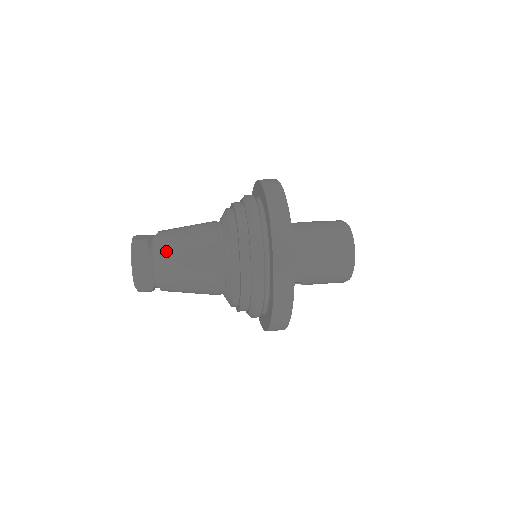
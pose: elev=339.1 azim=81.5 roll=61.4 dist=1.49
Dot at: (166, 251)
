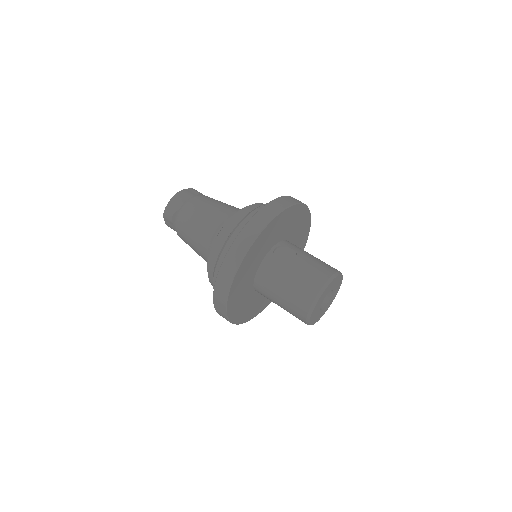
Dot at: (180, 232)
